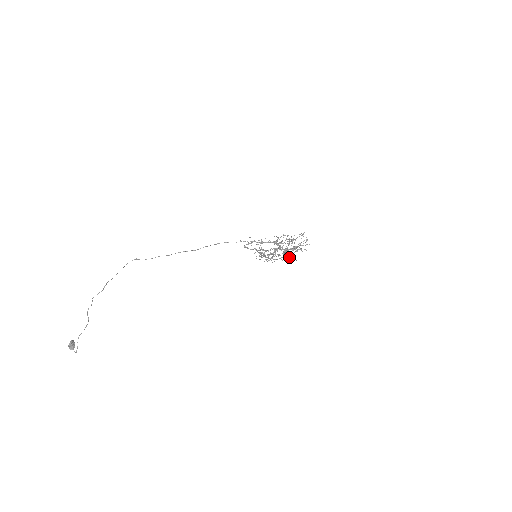
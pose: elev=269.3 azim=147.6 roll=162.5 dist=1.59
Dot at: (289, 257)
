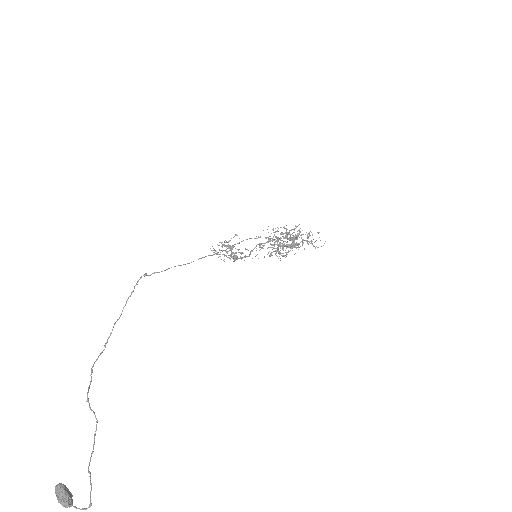
Dot at: (284, 255)
